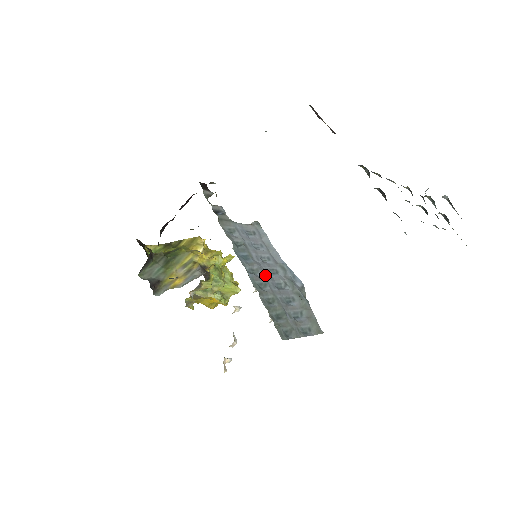
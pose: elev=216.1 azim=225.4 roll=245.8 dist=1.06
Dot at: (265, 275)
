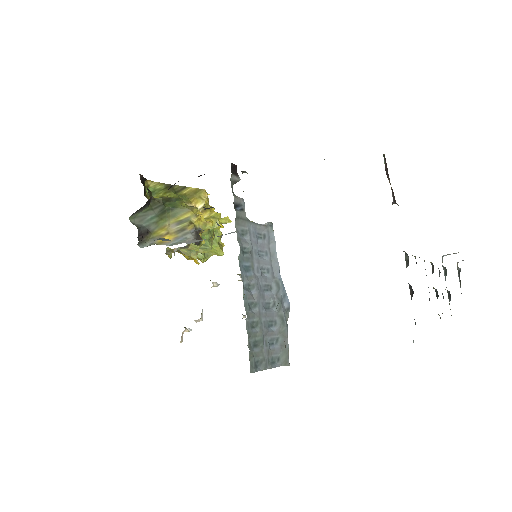
Dot at: (259, 293)
